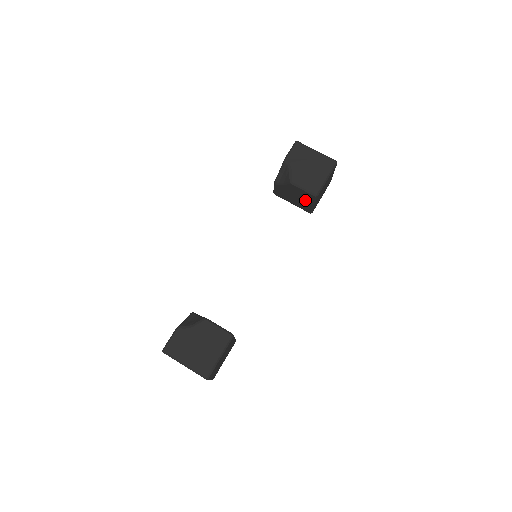
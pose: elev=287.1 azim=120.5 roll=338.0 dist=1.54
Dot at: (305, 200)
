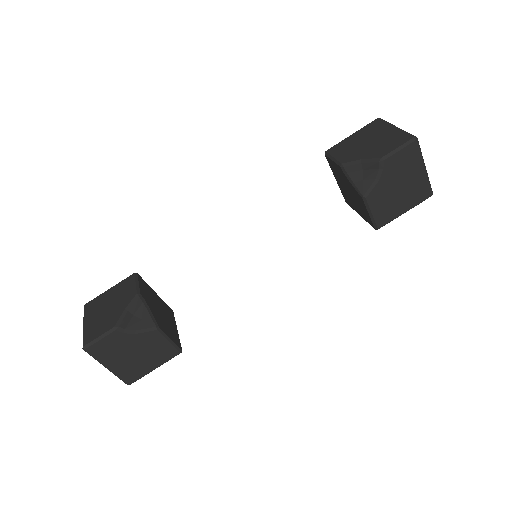
Dot at: (358, 207)
